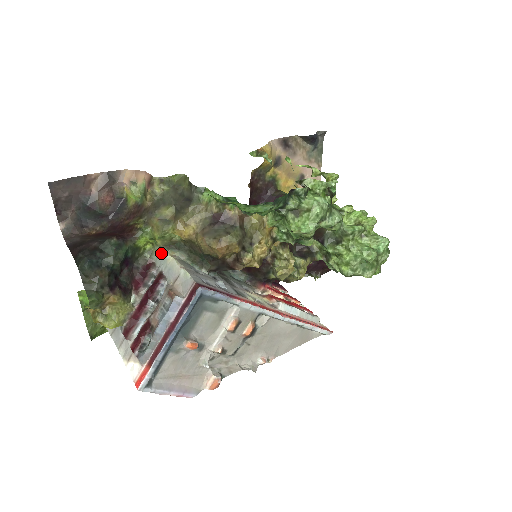
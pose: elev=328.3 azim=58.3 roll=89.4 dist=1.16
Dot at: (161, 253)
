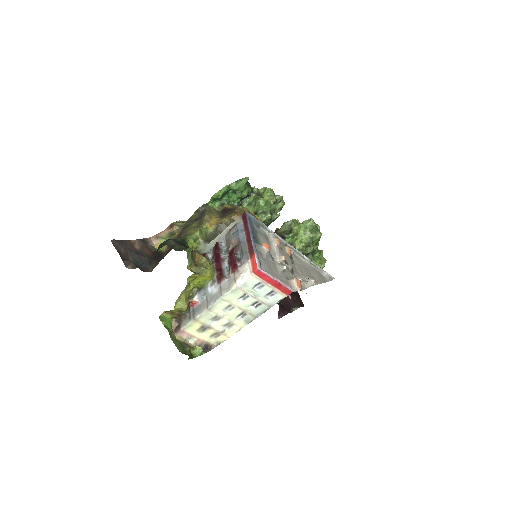
Dot at: (205, 246)
